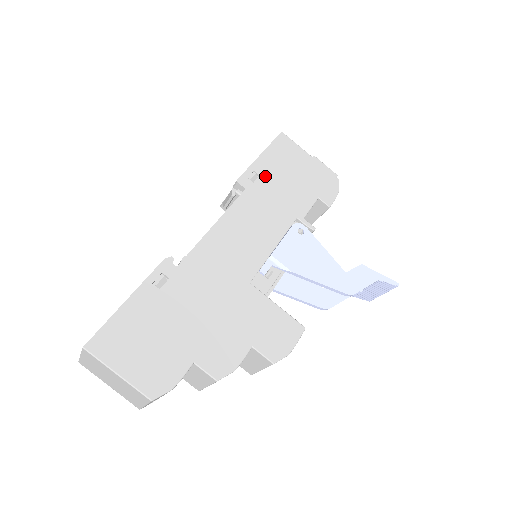
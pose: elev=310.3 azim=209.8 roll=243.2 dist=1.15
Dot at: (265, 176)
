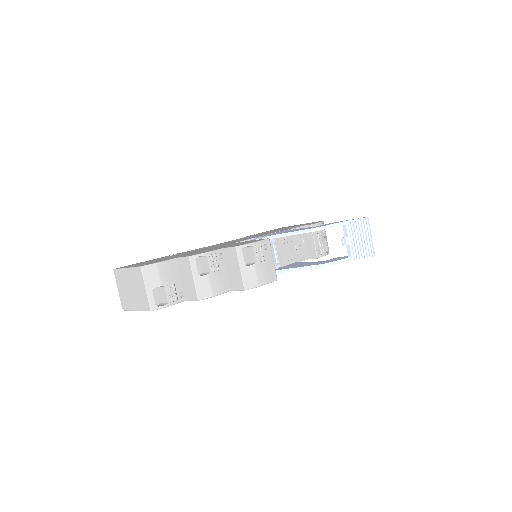
Dot at: occluded
